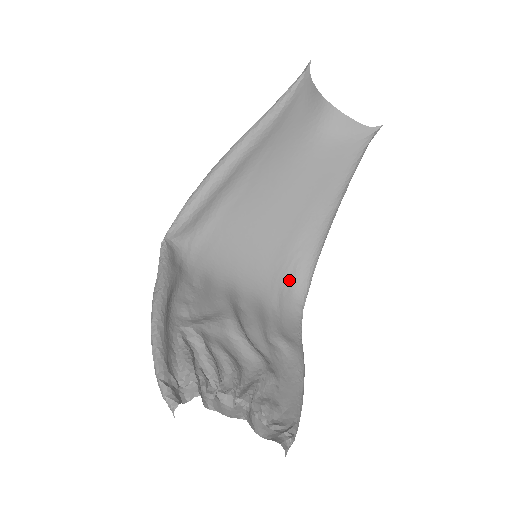
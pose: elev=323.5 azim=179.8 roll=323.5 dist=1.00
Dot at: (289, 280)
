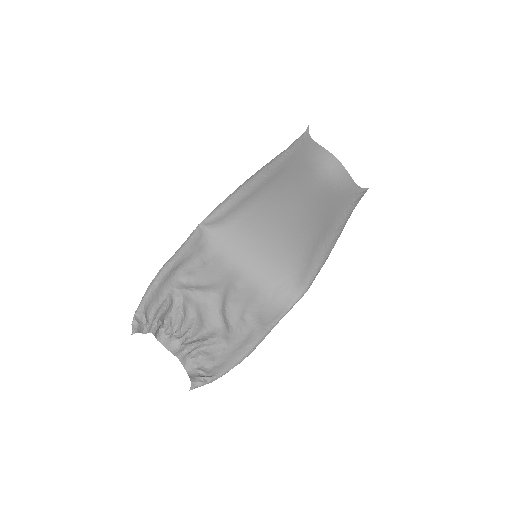
Dot at: (290, 279)
